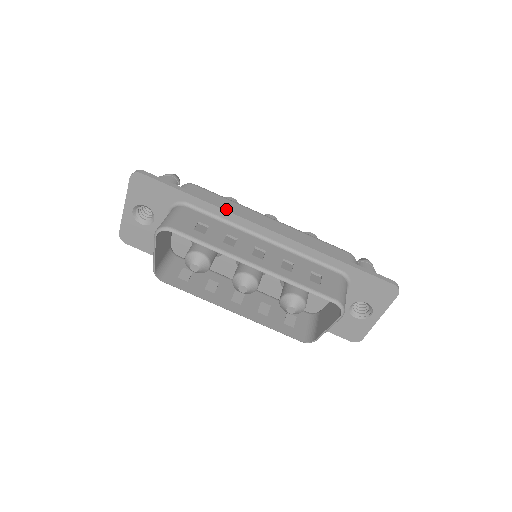
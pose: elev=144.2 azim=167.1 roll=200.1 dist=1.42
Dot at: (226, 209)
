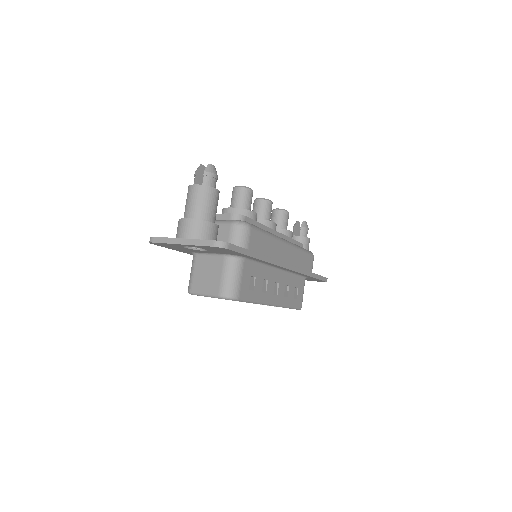
Dot at: (272, 262)
